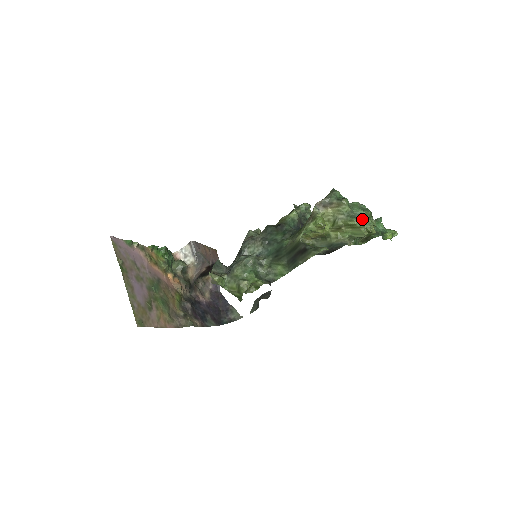
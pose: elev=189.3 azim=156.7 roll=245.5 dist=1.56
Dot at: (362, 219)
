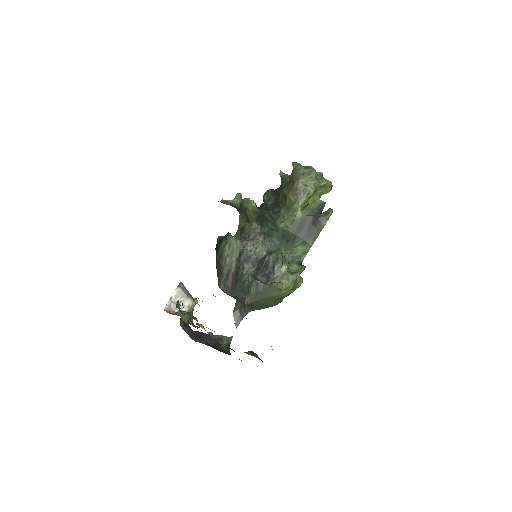
Dot at: occluded
